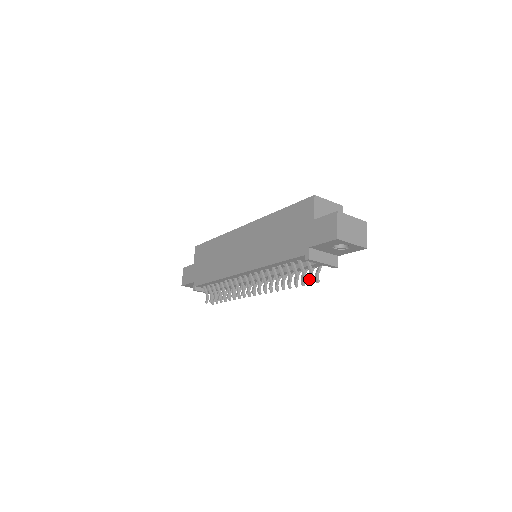
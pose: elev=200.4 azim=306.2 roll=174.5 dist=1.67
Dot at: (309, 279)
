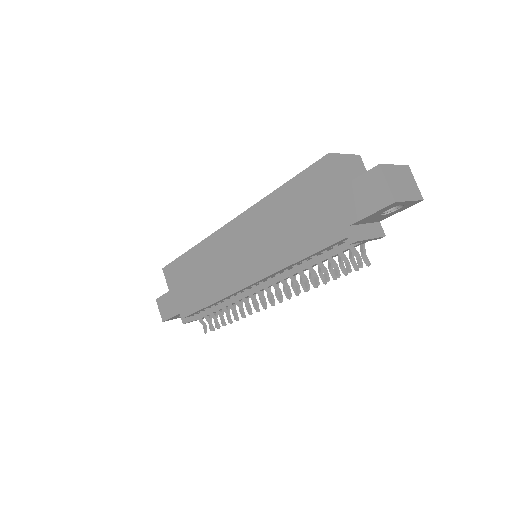
Dot at: (359, 266)
